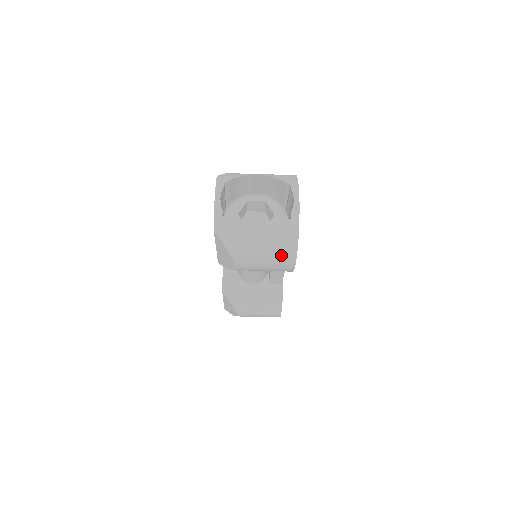
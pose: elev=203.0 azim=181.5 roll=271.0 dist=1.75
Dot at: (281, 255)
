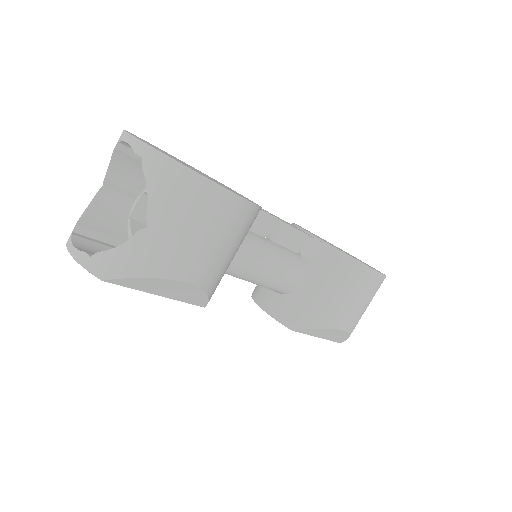
Dot at: (193, 202)
